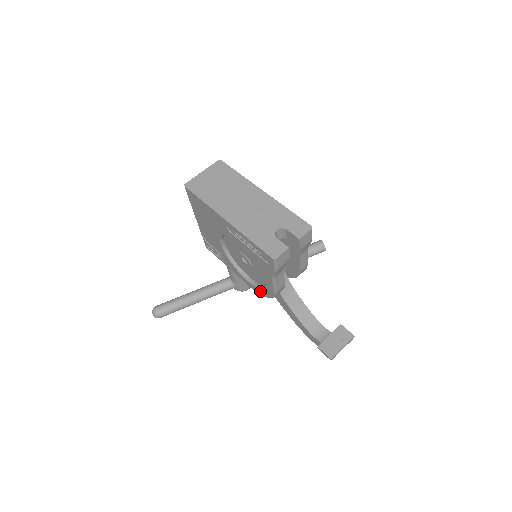
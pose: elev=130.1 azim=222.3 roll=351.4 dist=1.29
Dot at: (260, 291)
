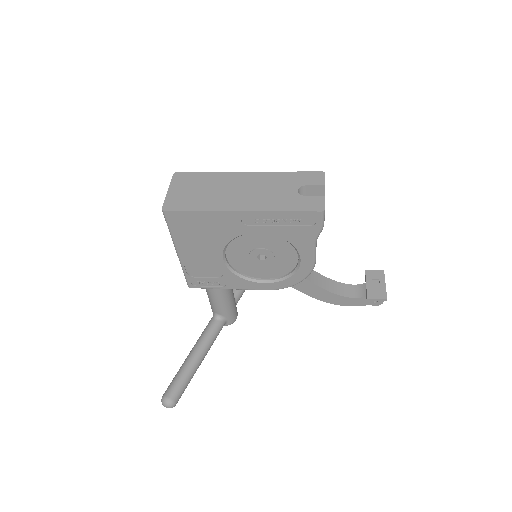
Dot at: (287, 282)
